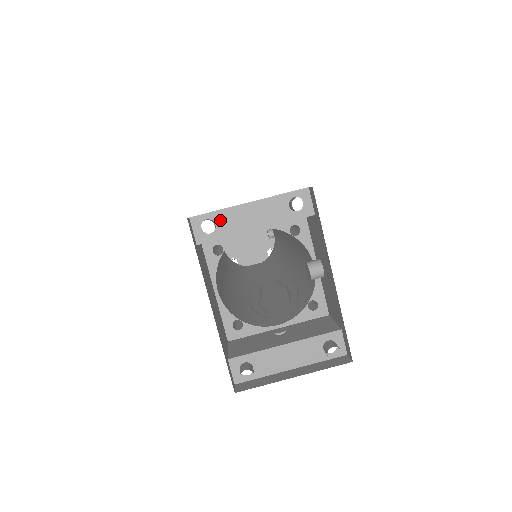
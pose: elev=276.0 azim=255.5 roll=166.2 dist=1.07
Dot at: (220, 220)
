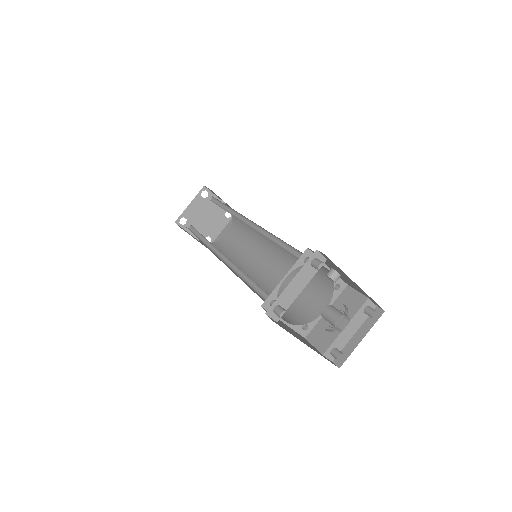
Dot at: (281, 302)
